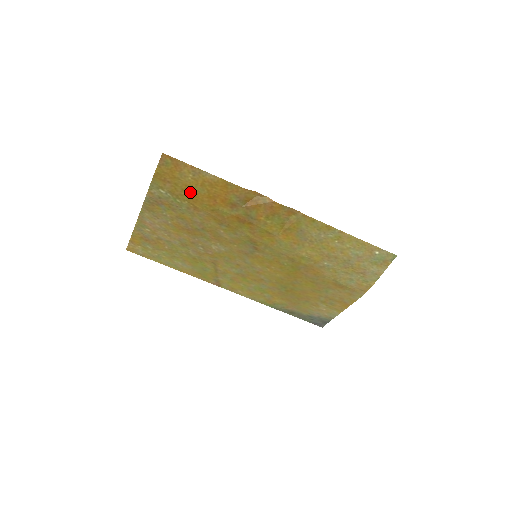
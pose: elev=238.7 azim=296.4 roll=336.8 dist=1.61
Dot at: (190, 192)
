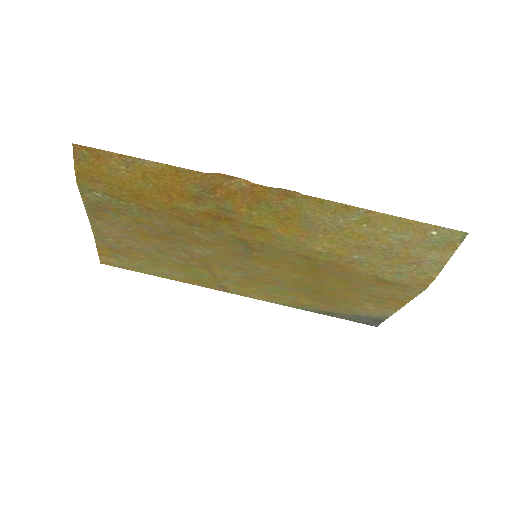
Dot at: (132, 190)
